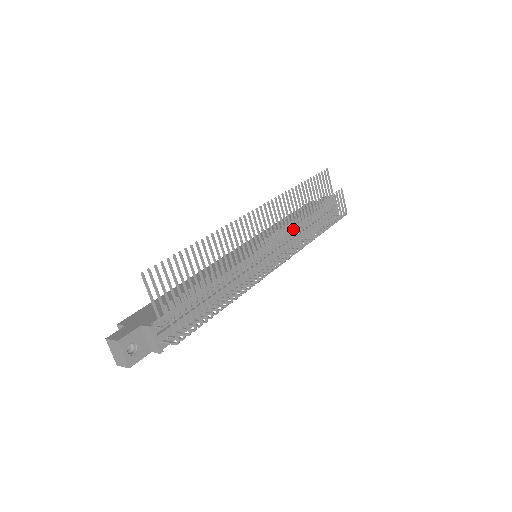
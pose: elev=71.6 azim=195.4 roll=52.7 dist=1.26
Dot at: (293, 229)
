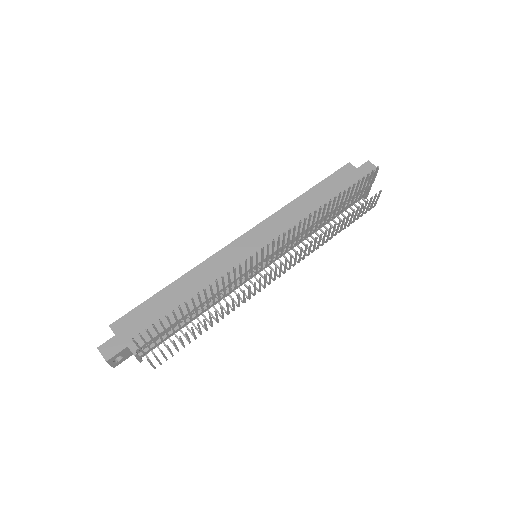
Dot at: (300, 252)
